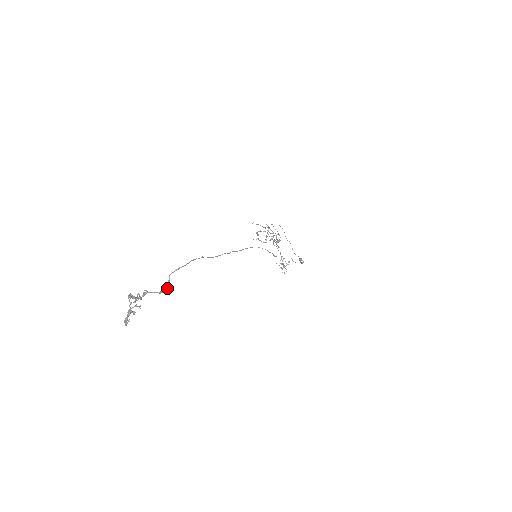
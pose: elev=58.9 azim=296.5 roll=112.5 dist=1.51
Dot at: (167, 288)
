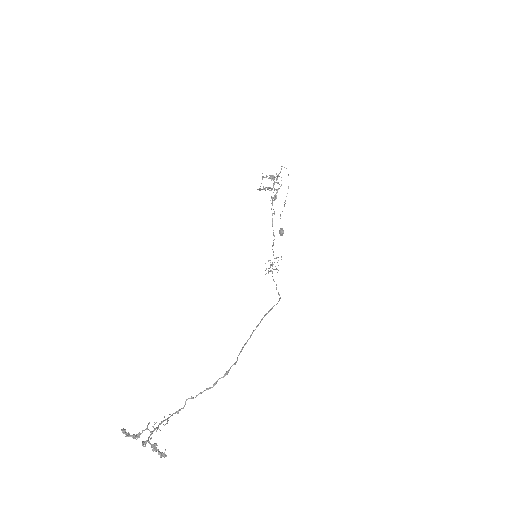
Dot at: (185, 403)
